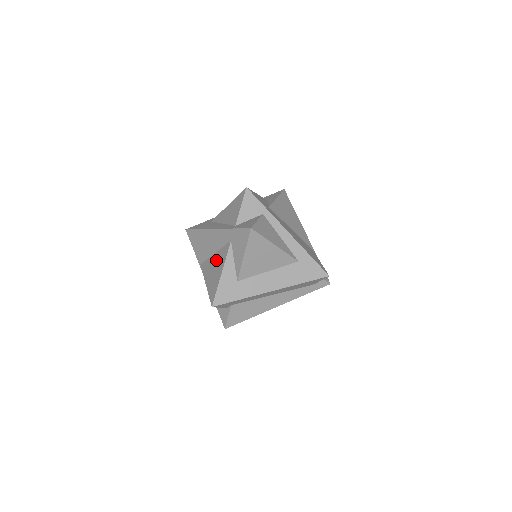
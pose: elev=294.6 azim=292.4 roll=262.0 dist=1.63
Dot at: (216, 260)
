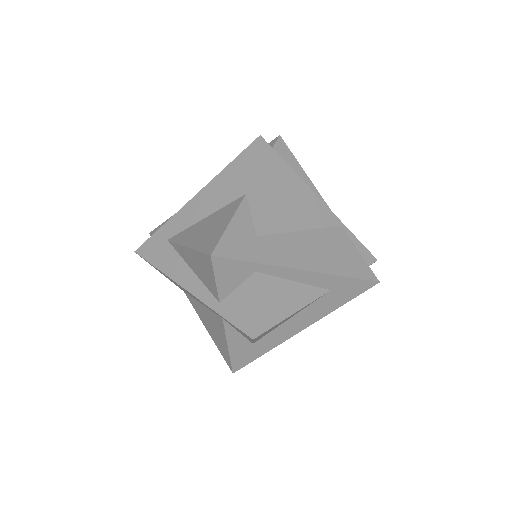
Dot at: (209, 318)
